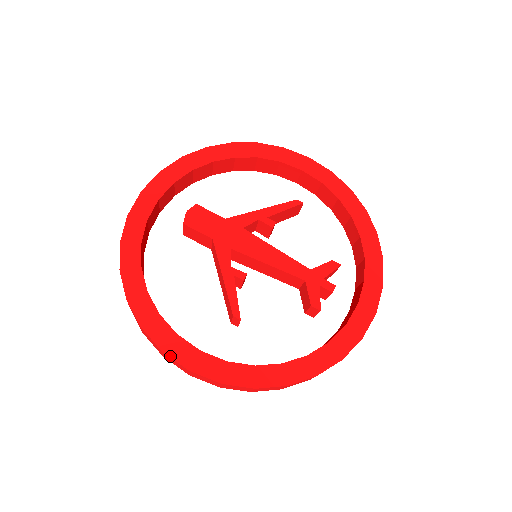
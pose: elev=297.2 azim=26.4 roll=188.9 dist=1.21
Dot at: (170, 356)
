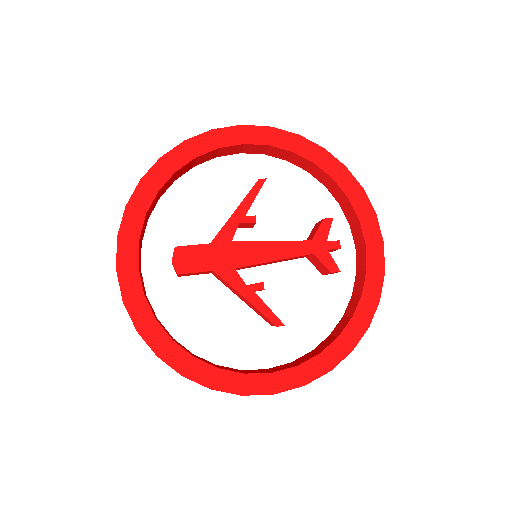
Dot at: occluded
